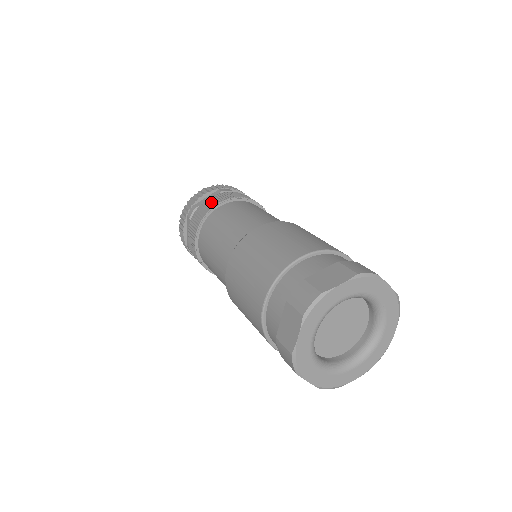
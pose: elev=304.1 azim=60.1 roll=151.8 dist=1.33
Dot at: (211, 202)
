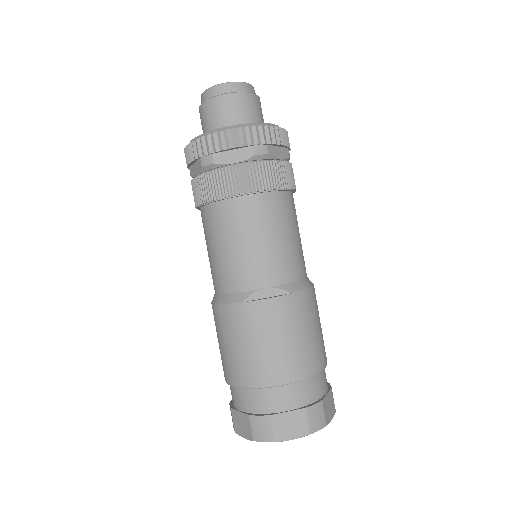
Dot at: (234, 182)
